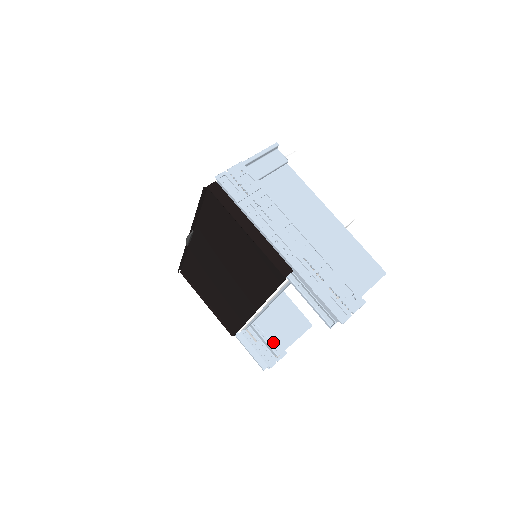
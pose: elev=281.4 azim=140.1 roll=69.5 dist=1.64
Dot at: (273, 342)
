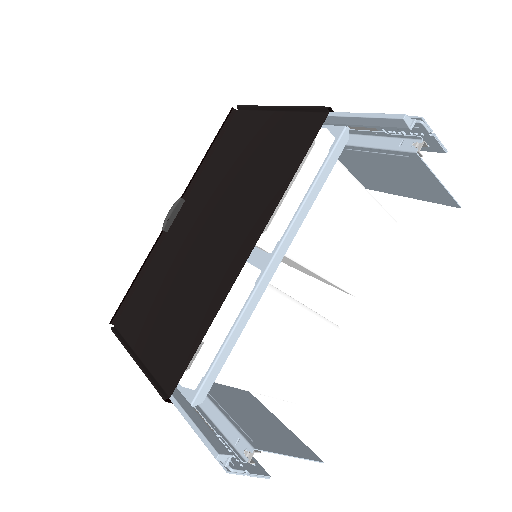
Dot at: (246, 431)
